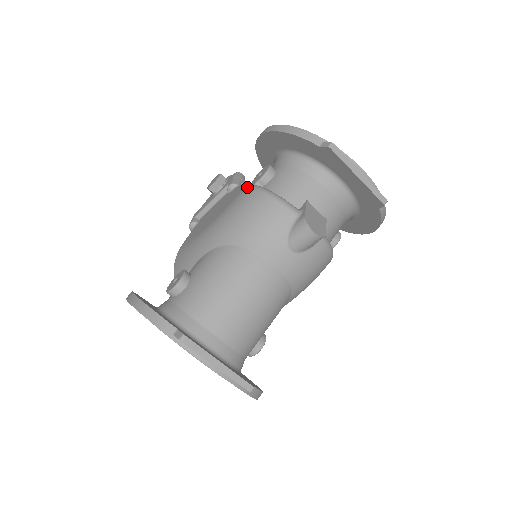
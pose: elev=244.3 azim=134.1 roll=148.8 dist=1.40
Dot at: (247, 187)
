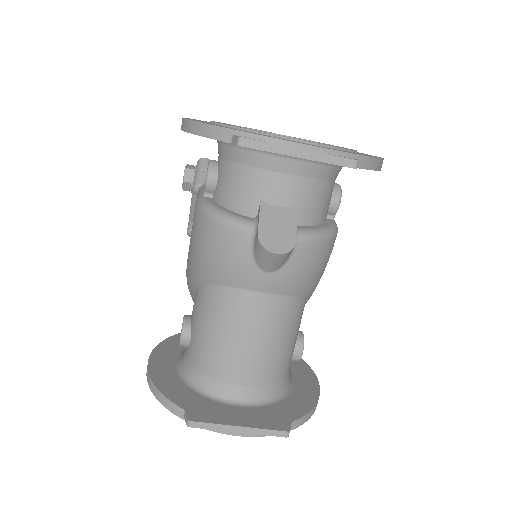
Dot at: (196, 206)
